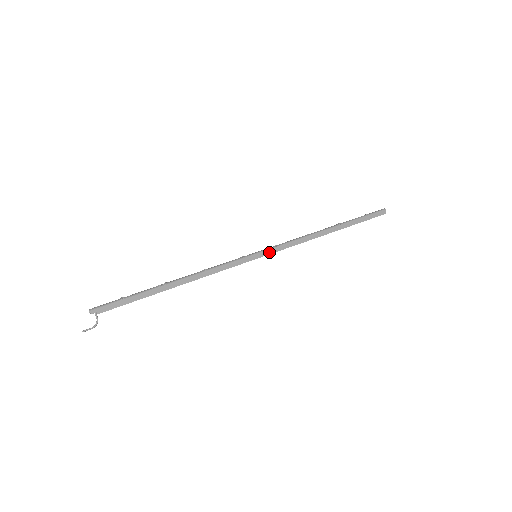
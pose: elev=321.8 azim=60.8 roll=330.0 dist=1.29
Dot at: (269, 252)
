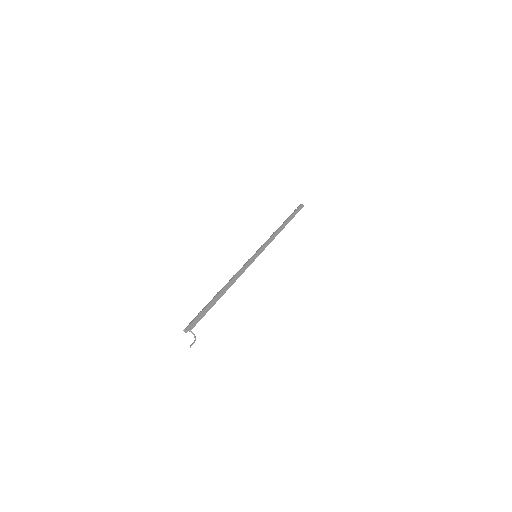
Dot at: (261, 250)
